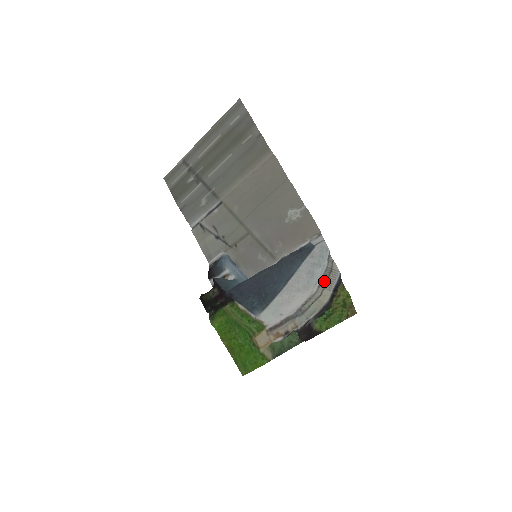
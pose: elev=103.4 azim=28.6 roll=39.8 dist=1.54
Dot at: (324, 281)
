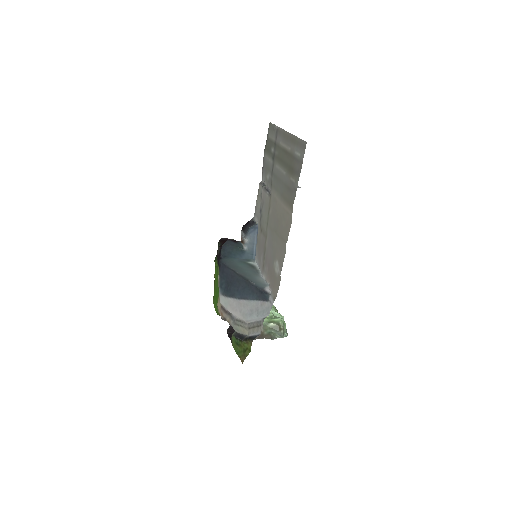
Dot at: (252, 326)
